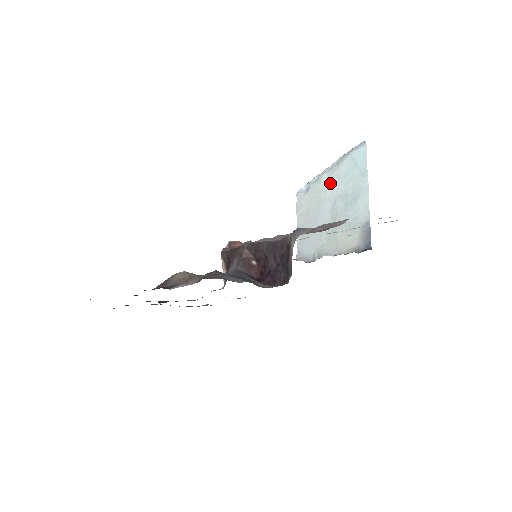
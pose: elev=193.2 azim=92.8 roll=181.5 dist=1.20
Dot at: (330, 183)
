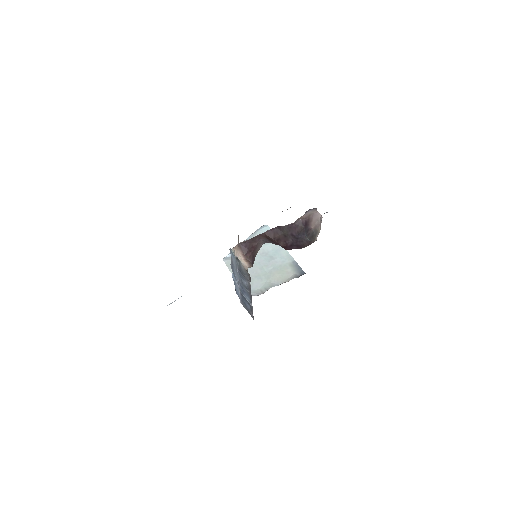
Dot at: occluded
